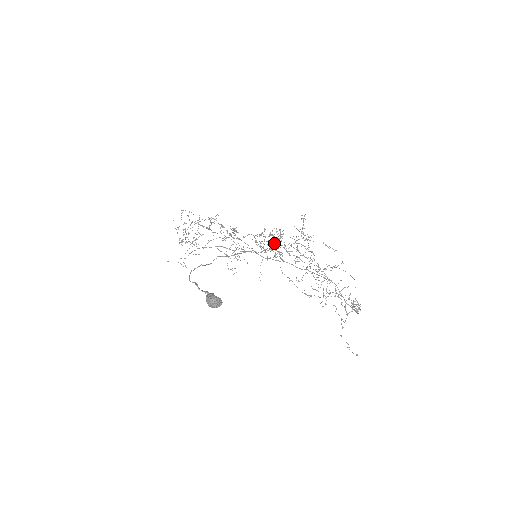
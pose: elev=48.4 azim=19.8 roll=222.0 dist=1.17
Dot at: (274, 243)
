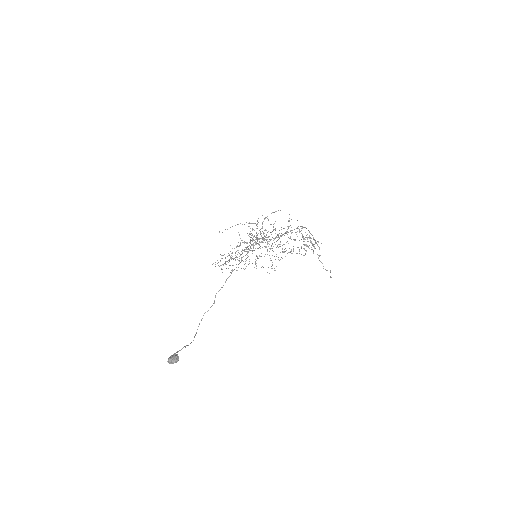
Dot at: (238, 252)
